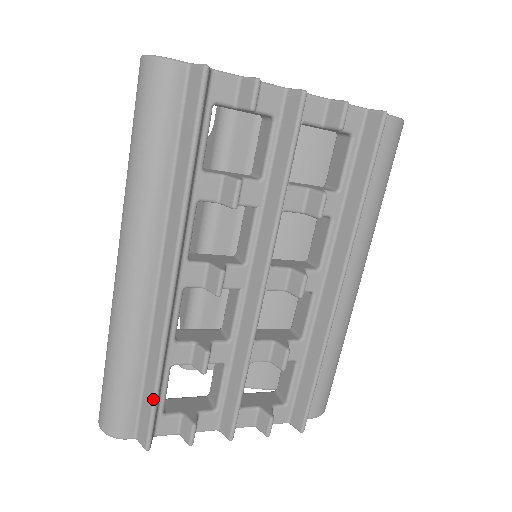
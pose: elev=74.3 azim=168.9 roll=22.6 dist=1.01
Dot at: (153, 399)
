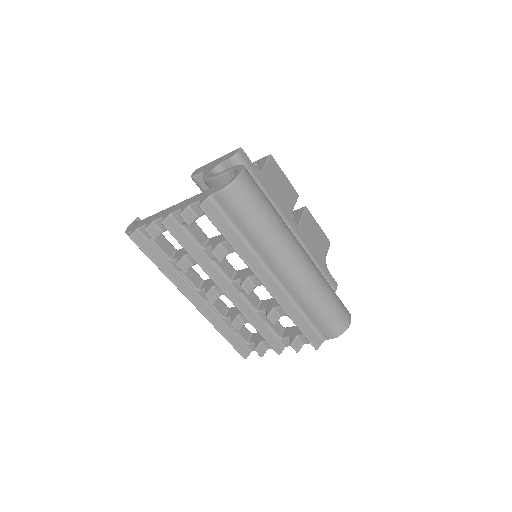
Dot at: occluded
